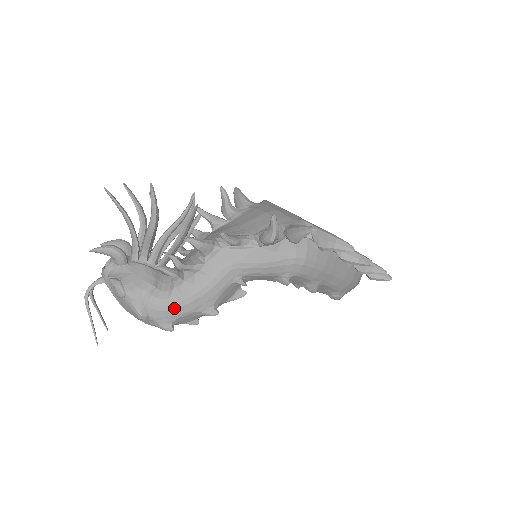
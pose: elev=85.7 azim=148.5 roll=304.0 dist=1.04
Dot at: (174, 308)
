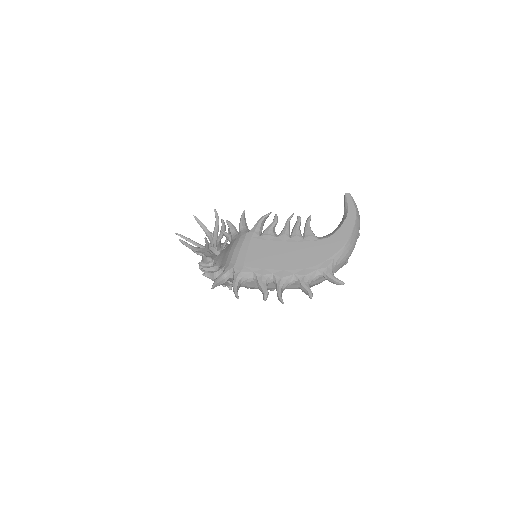
Dot at: occluded
